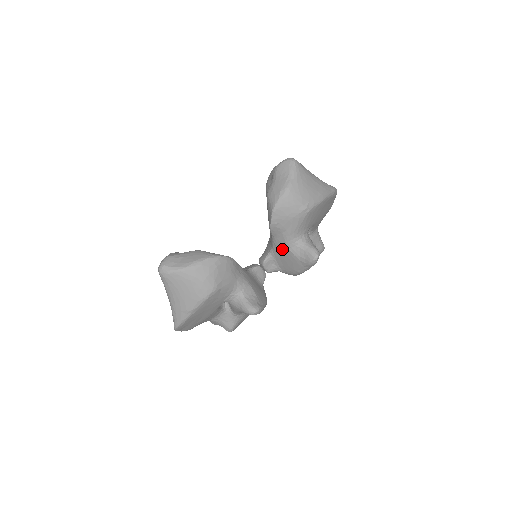
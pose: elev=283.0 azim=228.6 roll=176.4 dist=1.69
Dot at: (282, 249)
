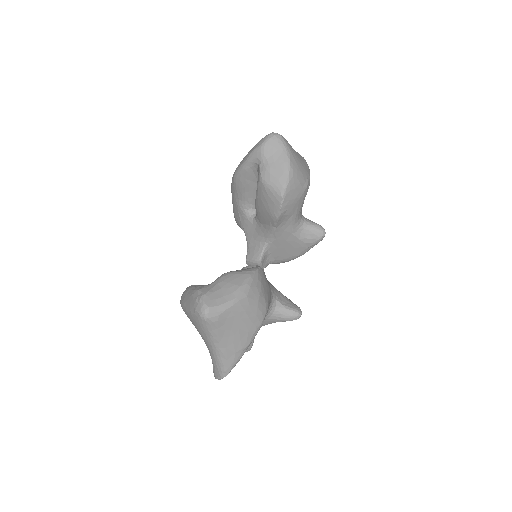
Dot at: (284, 238)
